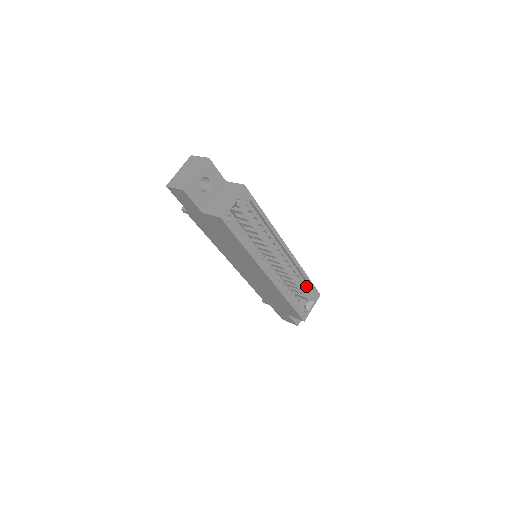
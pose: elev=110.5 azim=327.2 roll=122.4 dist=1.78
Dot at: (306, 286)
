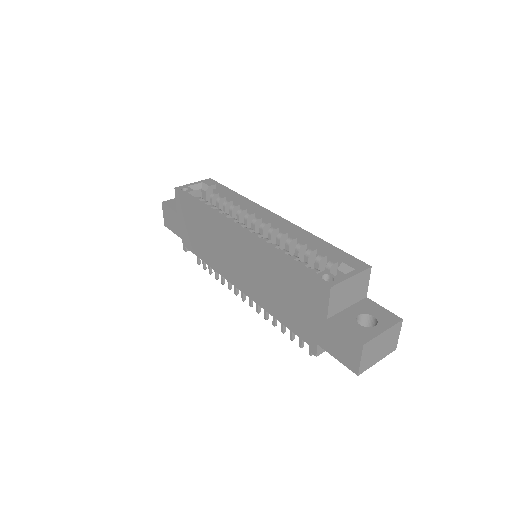
Dot at: (333, 258)
